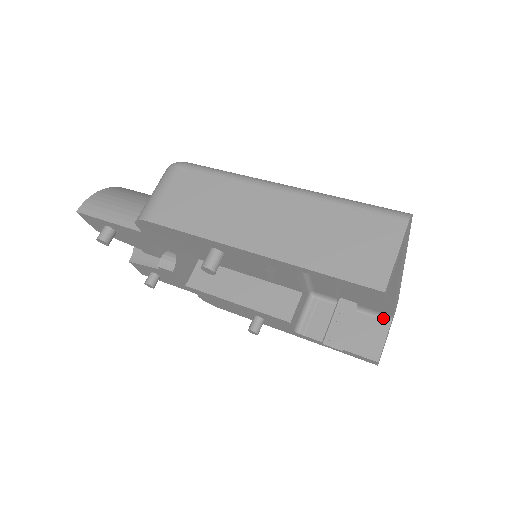
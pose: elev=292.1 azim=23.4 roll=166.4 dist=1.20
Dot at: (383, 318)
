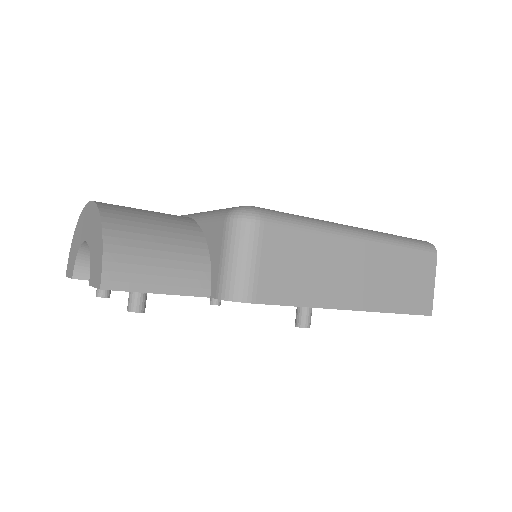
Dot at: occluded
